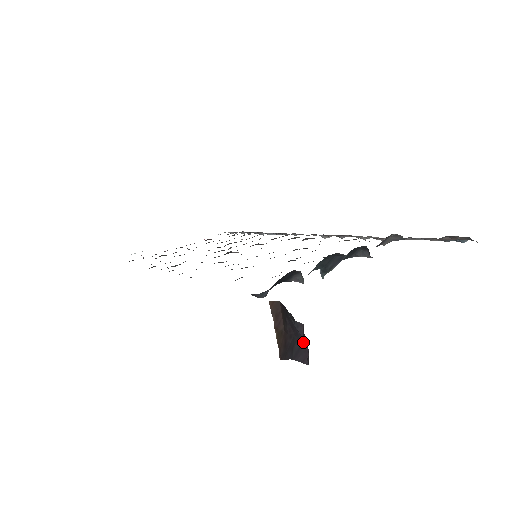
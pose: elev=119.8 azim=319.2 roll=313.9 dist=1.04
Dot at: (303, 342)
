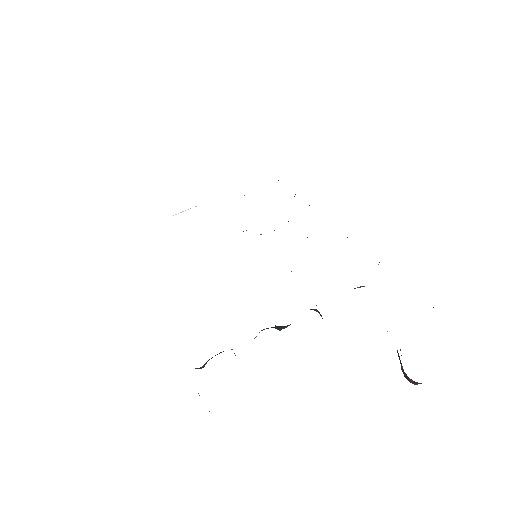
Dot at: occluded
